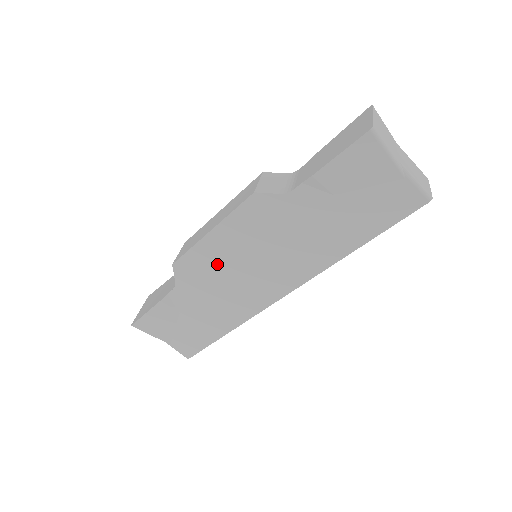
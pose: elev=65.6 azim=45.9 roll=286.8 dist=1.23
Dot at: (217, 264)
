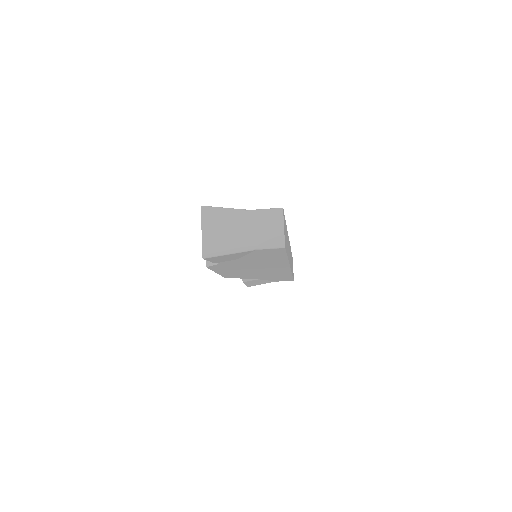
Dot at: occluded
